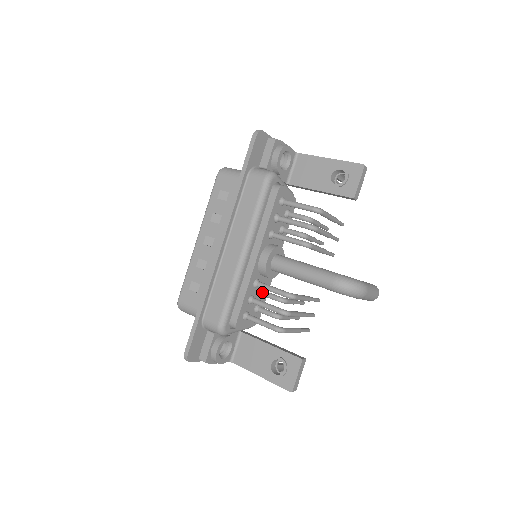
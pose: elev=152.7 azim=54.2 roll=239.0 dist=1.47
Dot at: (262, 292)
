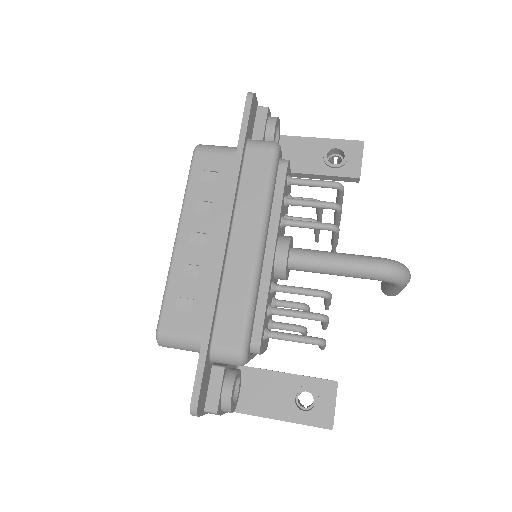
Dot at: (274, 301)
